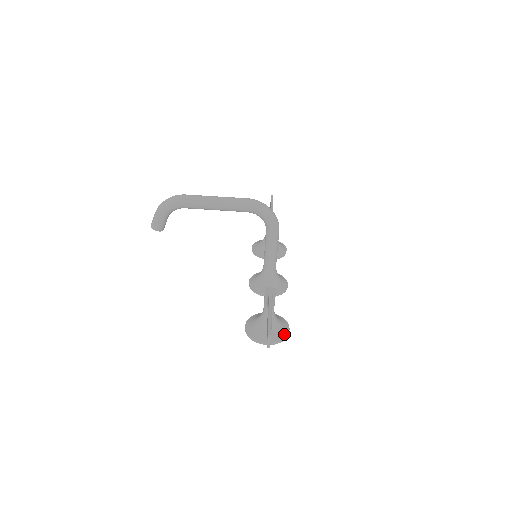
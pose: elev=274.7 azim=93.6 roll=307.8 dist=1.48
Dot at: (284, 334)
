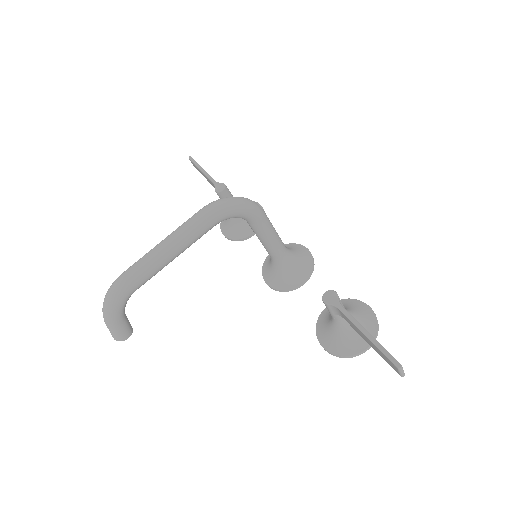
Dot at: (373, 320)
